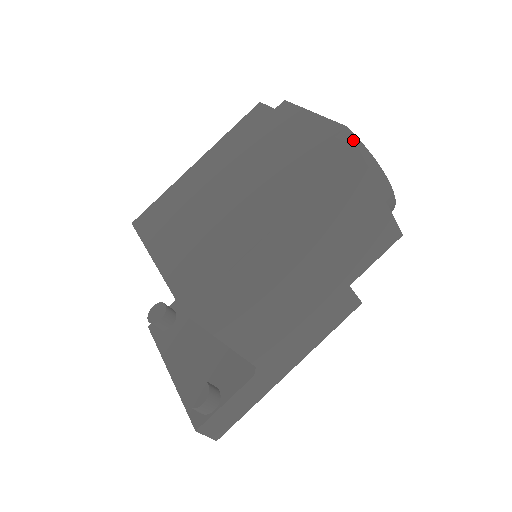
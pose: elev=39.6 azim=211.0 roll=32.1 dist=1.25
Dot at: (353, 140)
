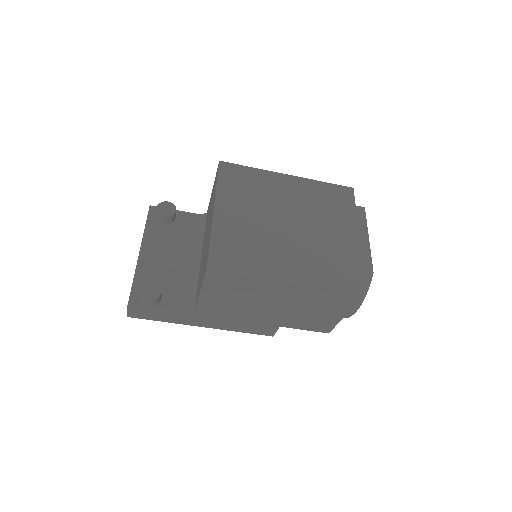
Dot at: (368, 281)
